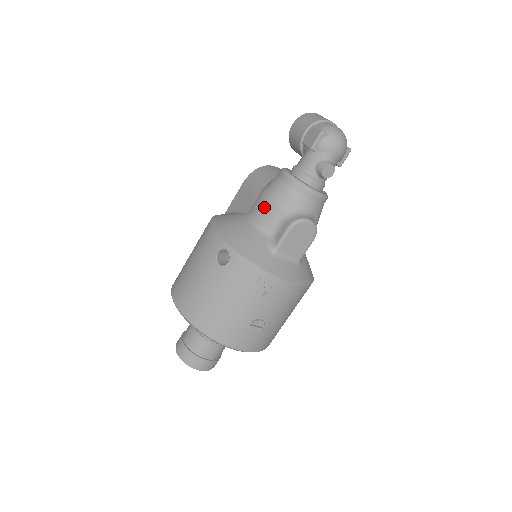
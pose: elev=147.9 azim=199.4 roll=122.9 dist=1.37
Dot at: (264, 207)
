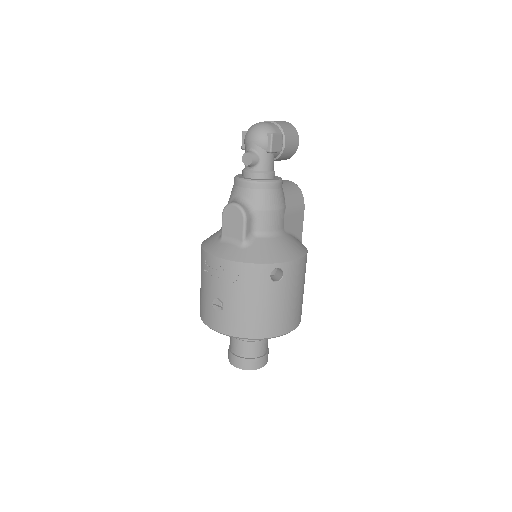
Dot at: occluded
